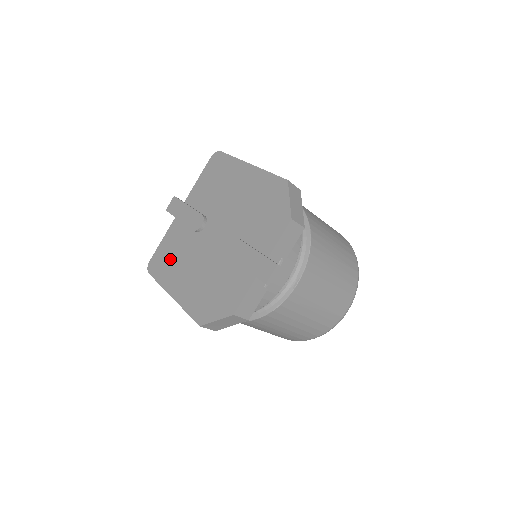
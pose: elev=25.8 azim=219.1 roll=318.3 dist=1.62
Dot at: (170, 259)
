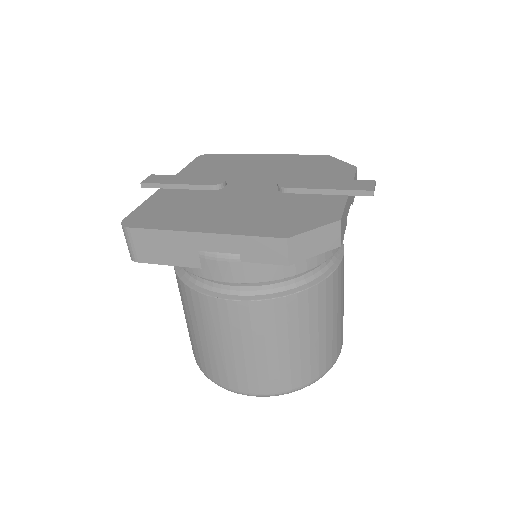
Dot at: (173, 211)
